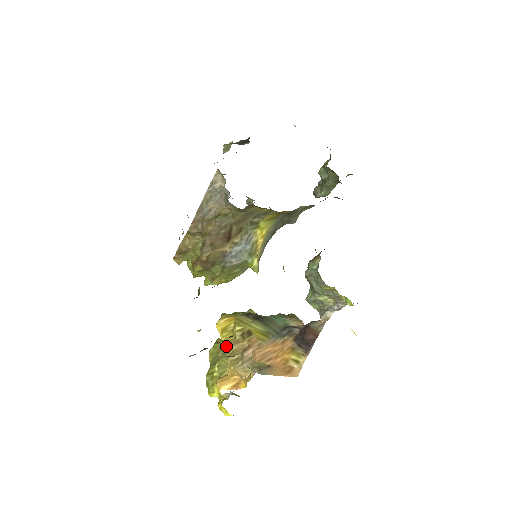
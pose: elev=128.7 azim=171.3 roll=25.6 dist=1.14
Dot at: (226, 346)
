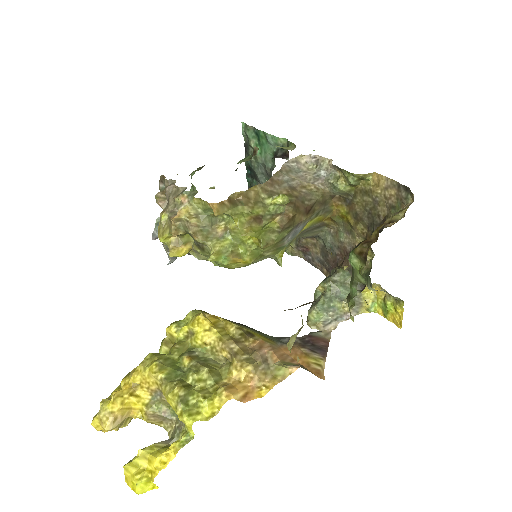
Dot at: (227, 343)
